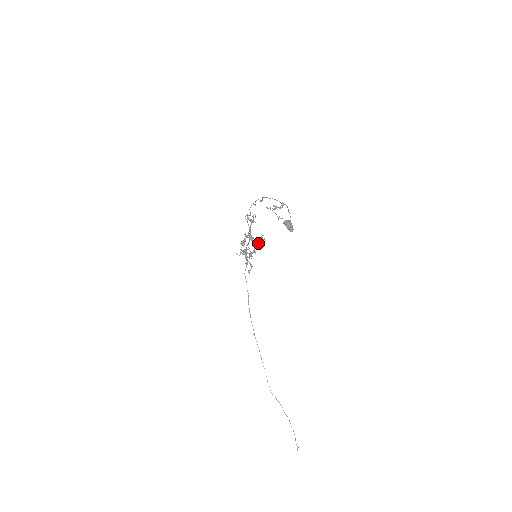
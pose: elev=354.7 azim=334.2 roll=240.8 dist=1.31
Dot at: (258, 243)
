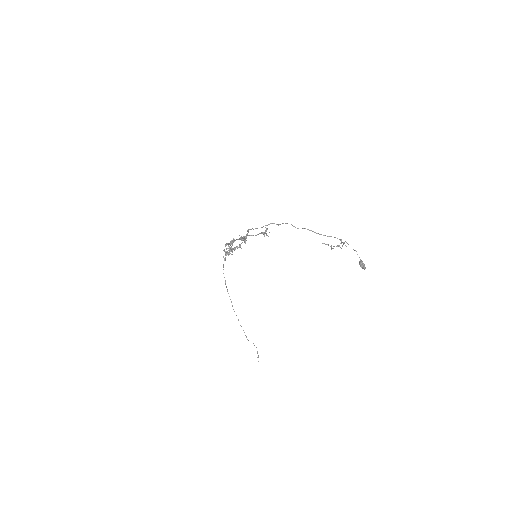
Dot at: occluded
